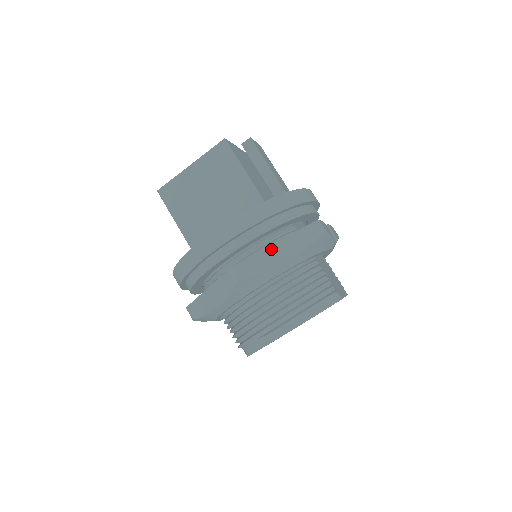
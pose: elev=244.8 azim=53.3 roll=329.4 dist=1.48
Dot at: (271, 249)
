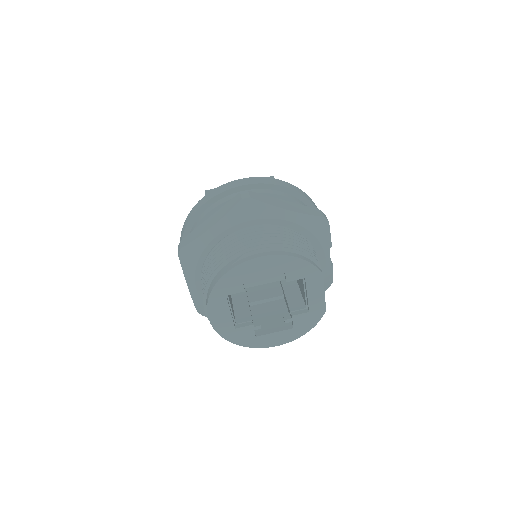
Dot at: (280, 200)
